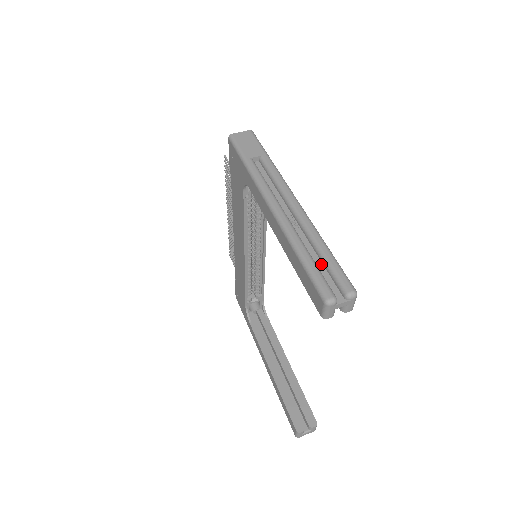
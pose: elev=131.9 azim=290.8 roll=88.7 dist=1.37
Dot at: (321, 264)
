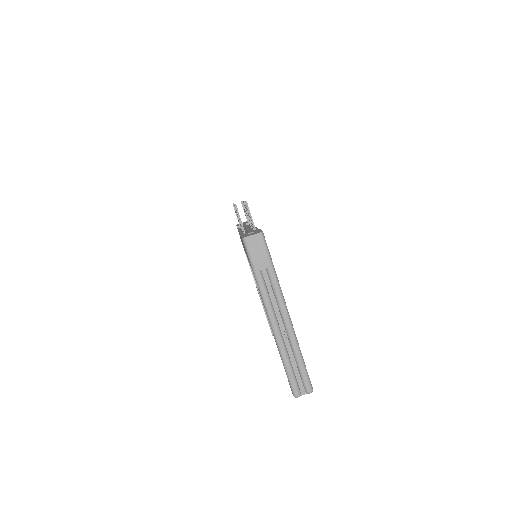
Dot at: (296, 368)
